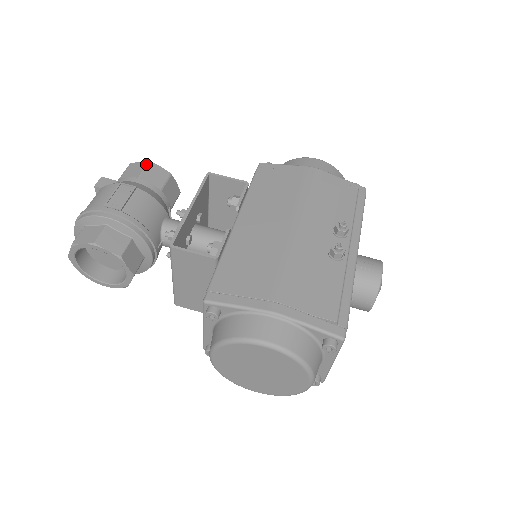
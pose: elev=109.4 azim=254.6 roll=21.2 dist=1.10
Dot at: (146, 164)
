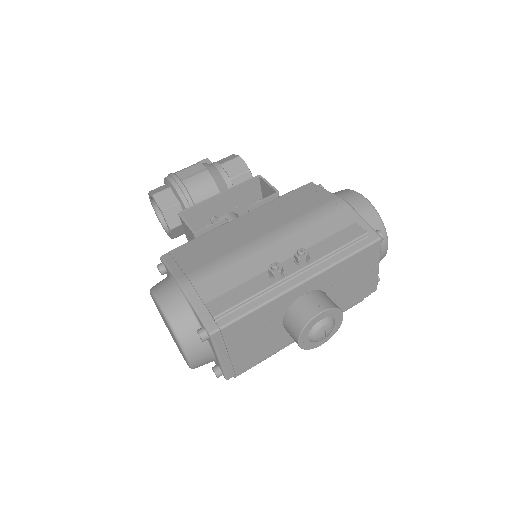
Dot at: (235, 157)
